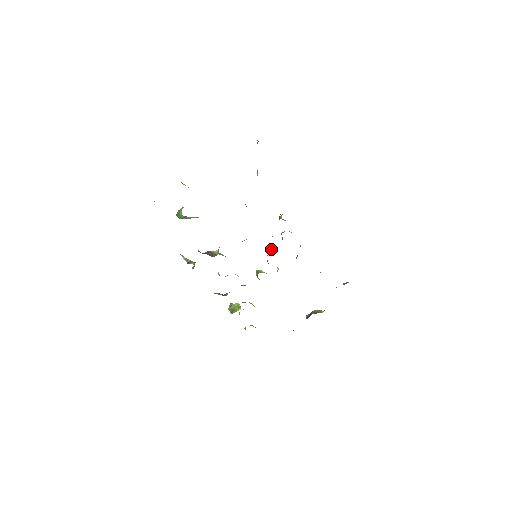
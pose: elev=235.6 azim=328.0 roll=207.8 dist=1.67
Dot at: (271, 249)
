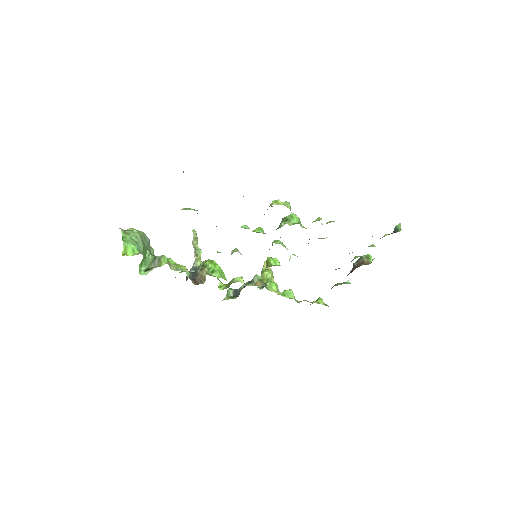
Dot at: (272, 244)
